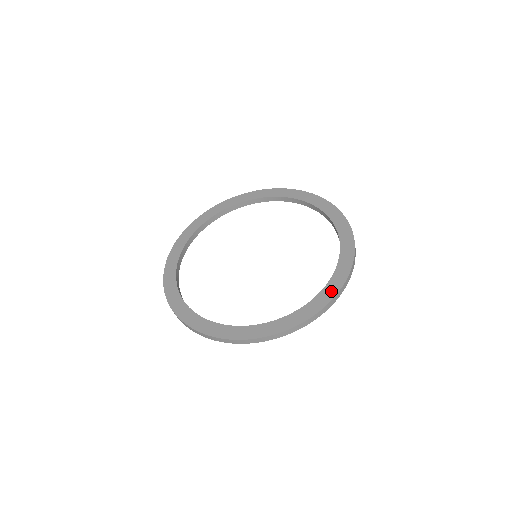
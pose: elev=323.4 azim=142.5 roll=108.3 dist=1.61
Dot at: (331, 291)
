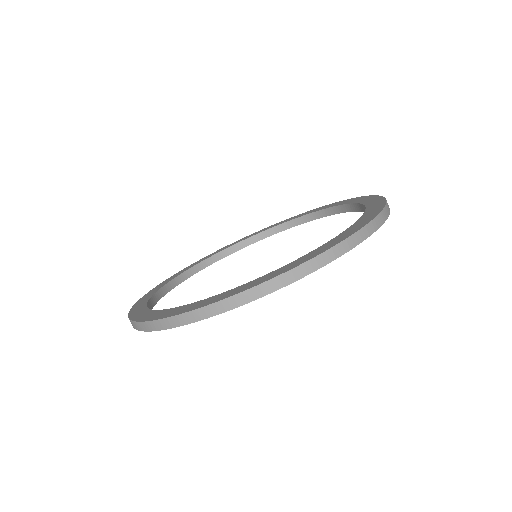
Dot at: (308, 257)
